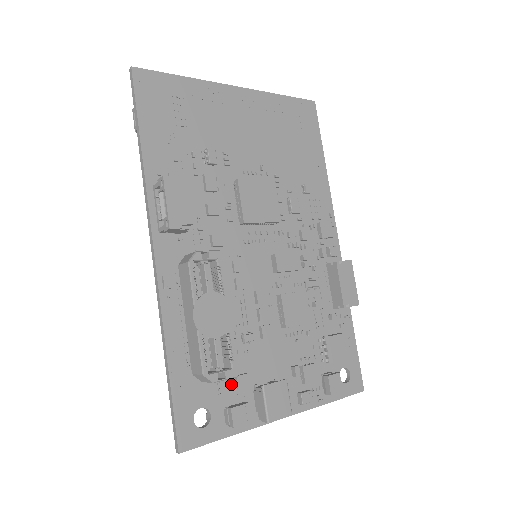
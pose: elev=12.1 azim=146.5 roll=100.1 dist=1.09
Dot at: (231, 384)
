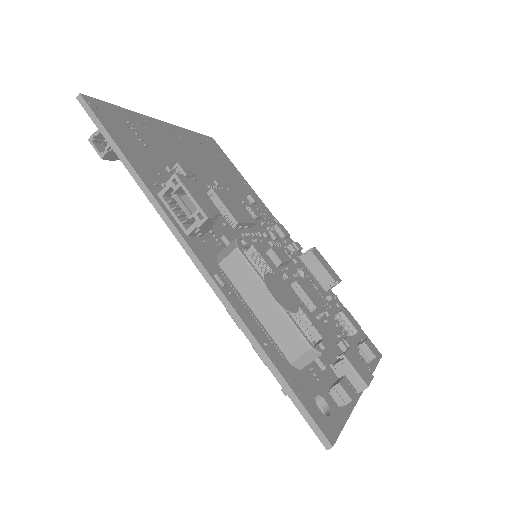
Dot at: (317, 368)
